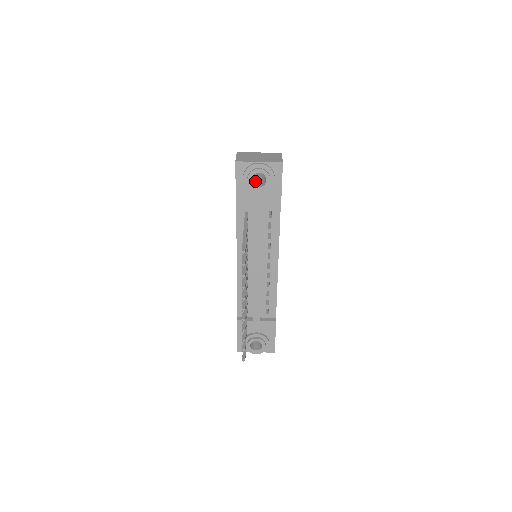
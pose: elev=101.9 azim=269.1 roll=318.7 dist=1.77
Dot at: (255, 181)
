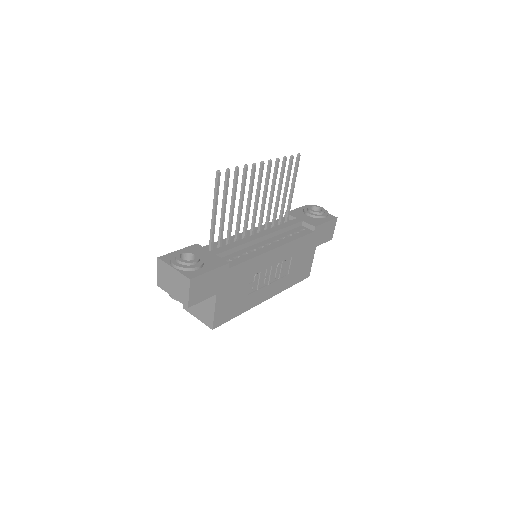
Dot at: occluded
